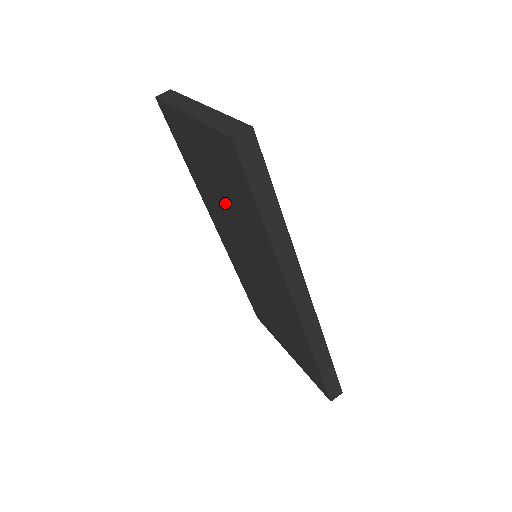
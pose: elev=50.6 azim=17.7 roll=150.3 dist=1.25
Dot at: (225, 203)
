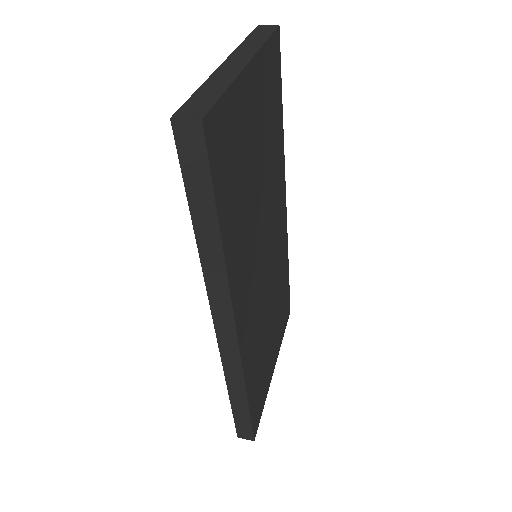
Dot at: occluded
